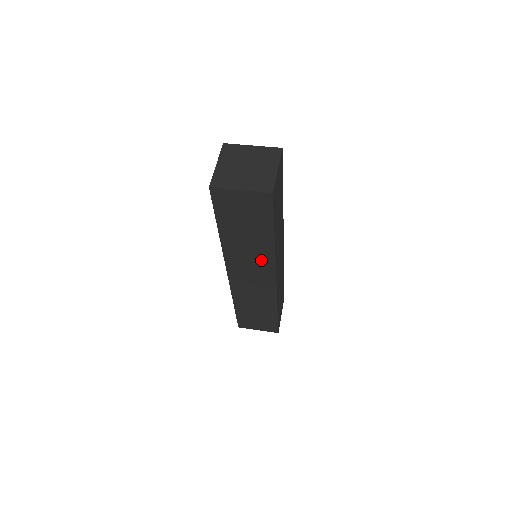
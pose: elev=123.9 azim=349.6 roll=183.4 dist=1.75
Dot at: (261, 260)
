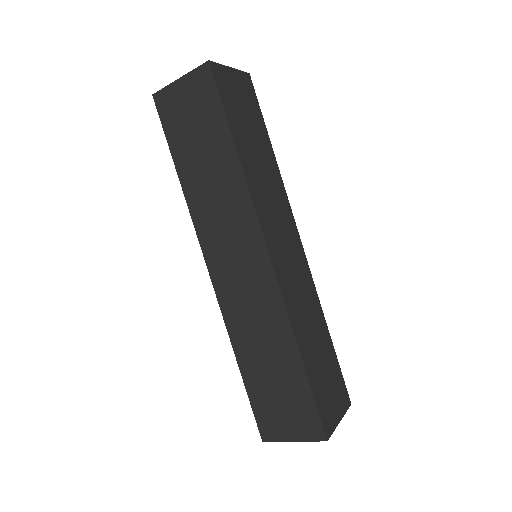
Dot at: (237, 212)
